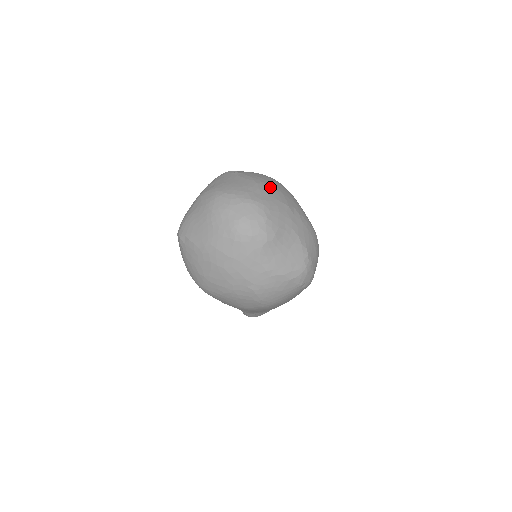
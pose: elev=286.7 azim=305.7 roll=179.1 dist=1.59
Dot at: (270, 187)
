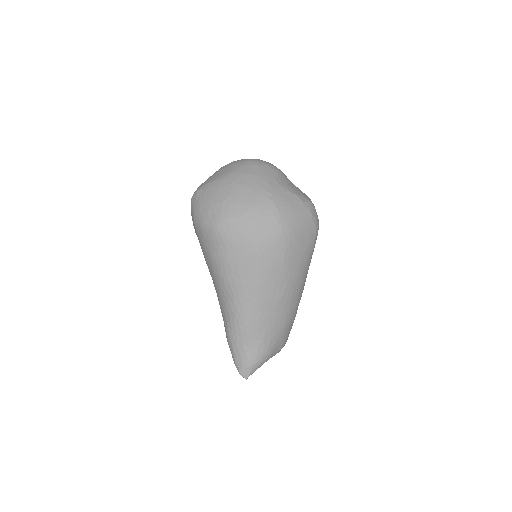
Dot at: occluded
